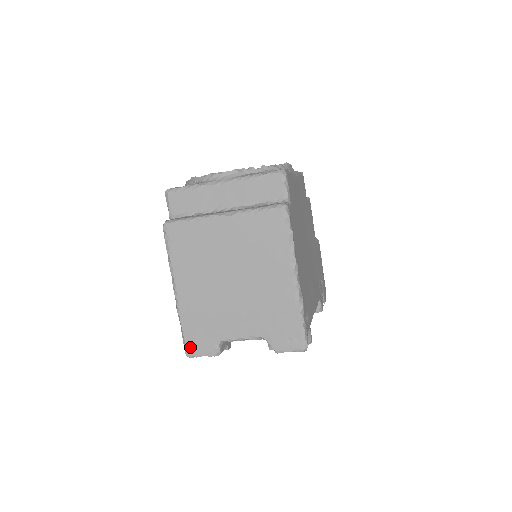
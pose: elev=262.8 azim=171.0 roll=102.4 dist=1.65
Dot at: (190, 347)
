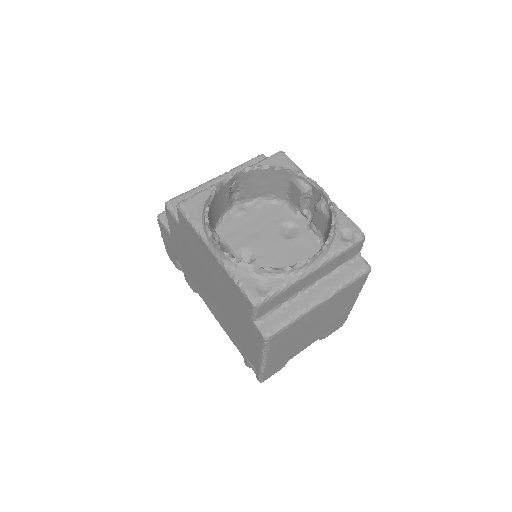
Dot at: (266, 378)
